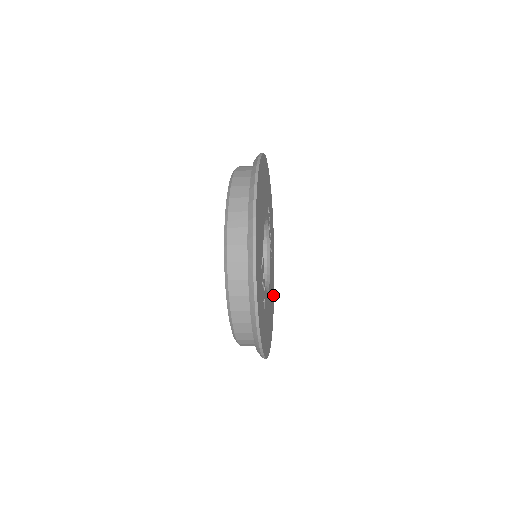
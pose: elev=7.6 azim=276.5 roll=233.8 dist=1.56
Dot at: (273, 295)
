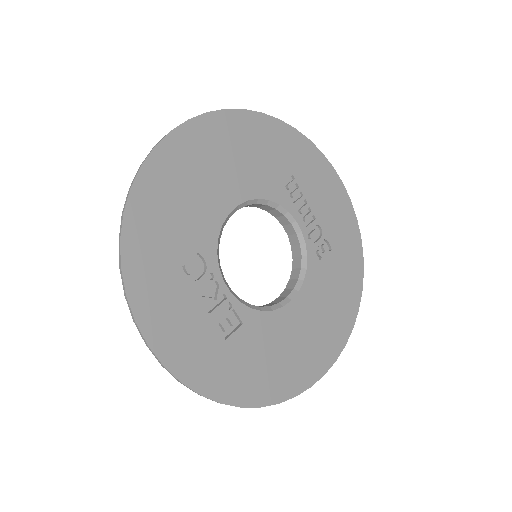
Dot at: (350, 306)
